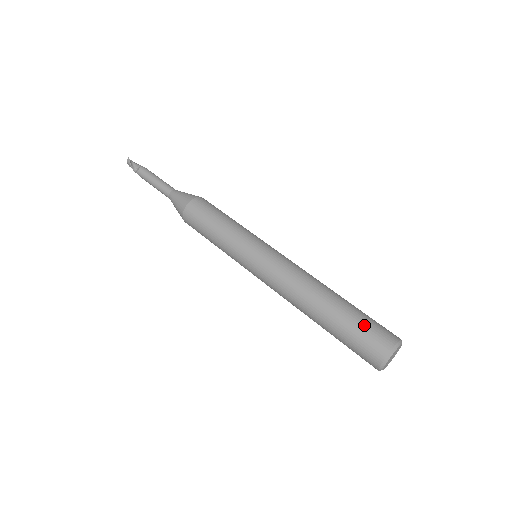
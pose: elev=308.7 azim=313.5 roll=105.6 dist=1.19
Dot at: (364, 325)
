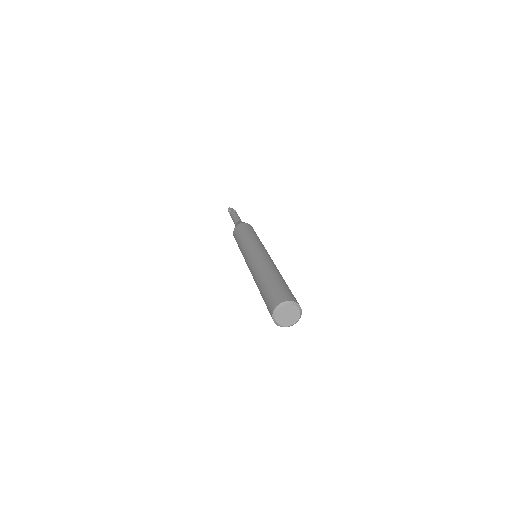
Dot at: (268, 294)
